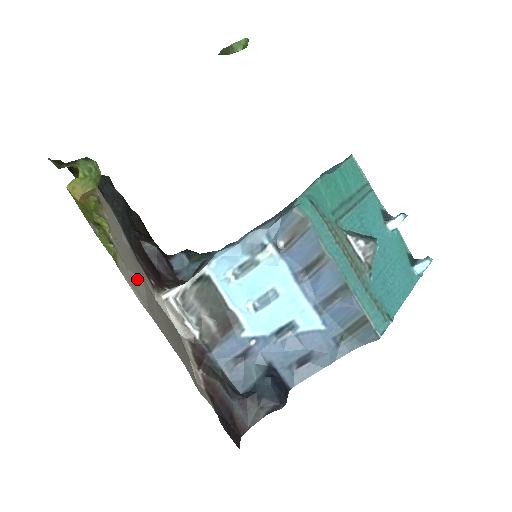
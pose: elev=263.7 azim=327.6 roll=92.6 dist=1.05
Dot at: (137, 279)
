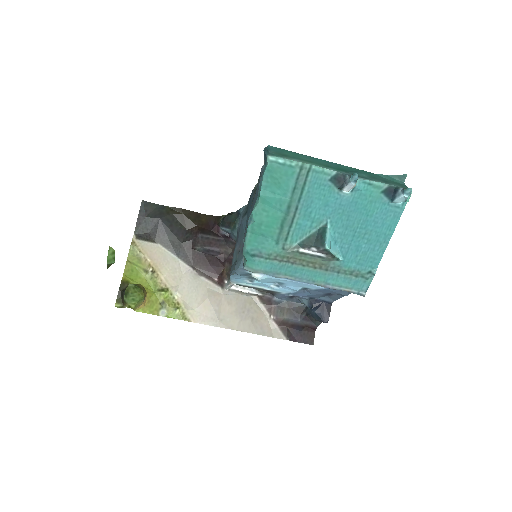
Dot at: (204, 306)
